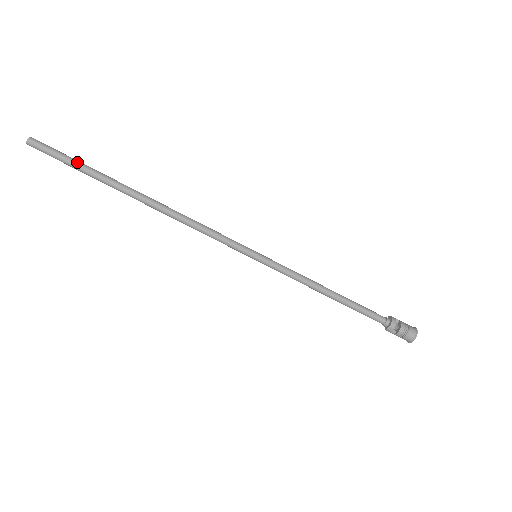
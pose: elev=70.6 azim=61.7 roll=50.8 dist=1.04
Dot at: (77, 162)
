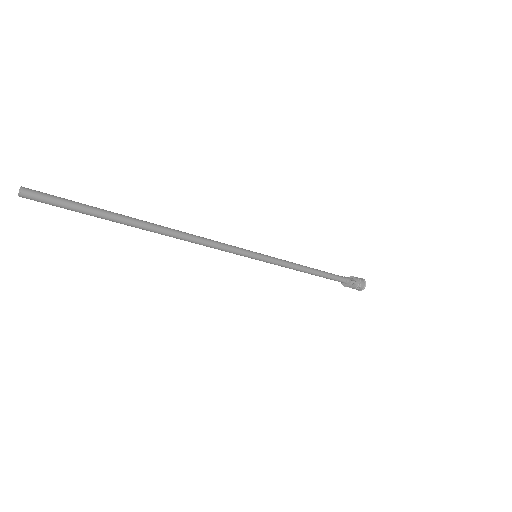
Dot at: occluded
